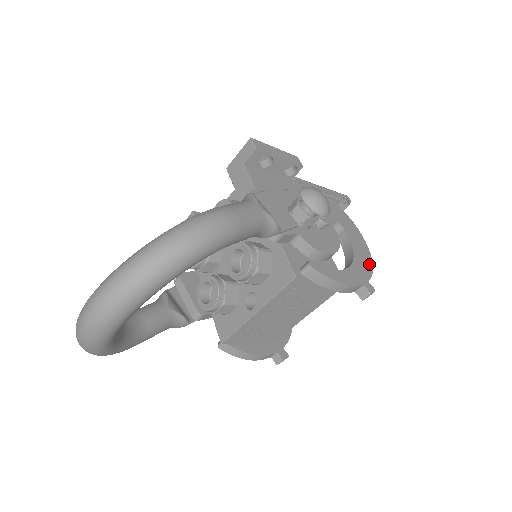
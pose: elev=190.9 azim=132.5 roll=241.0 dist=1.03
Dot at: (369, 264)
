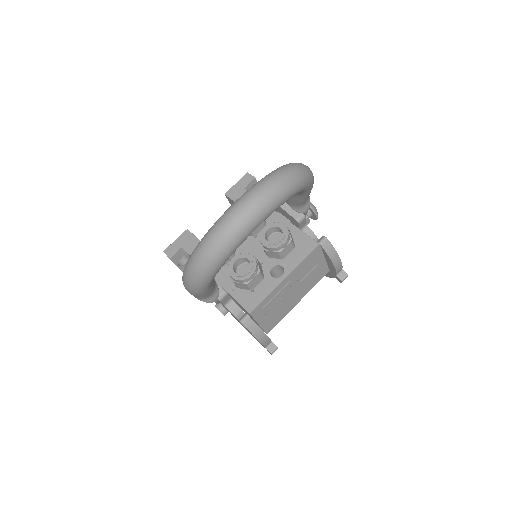
Dot at: occluded
